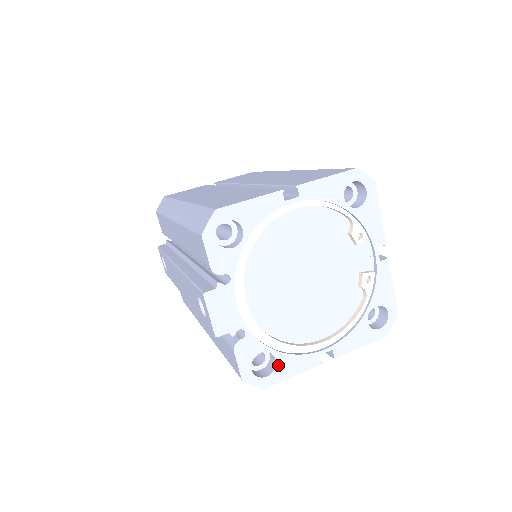
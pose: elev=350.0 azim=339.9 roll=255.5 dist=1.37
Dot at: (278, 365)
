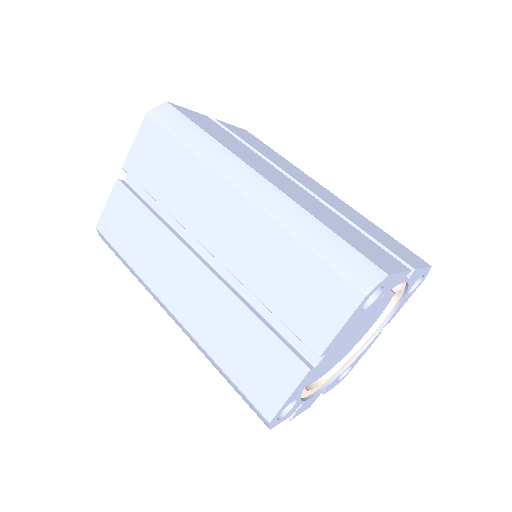
Dot at: (353, 364)
